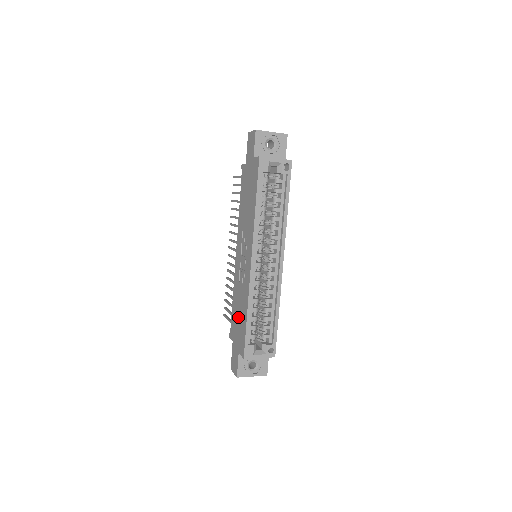
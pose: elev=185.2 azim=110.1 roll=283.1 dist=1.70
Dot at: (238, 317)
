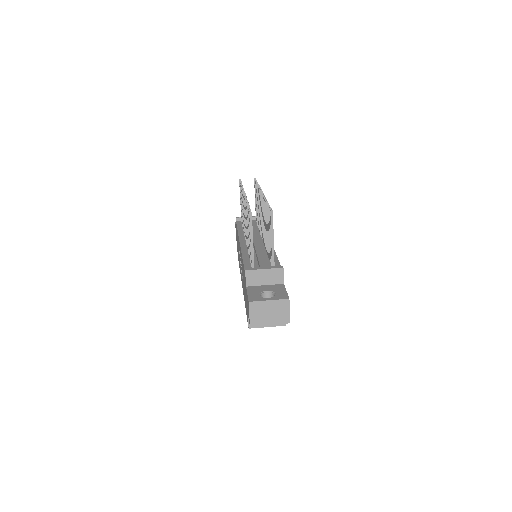
Dot at: occluded
